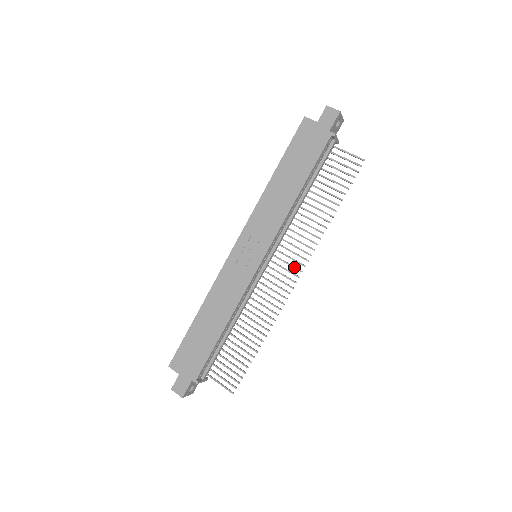
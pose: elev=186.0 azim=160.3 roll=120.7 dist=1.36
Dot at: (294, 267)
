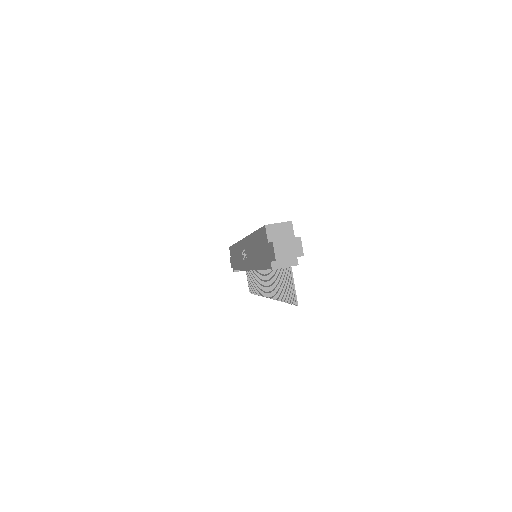
Dot at: (267, 290)
